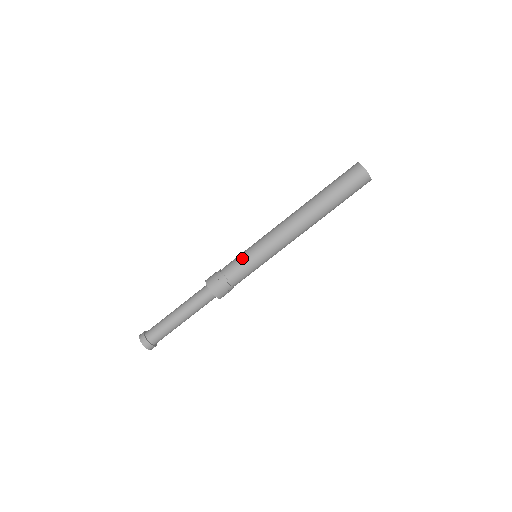
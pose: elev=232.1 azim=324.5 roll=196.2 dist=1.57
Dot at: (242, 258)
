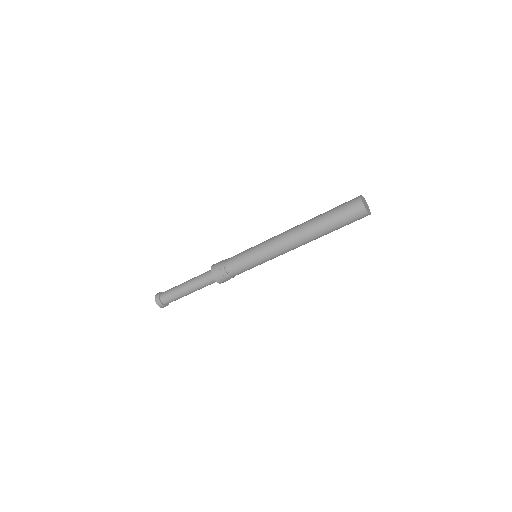
Dot at: (242, 253)
